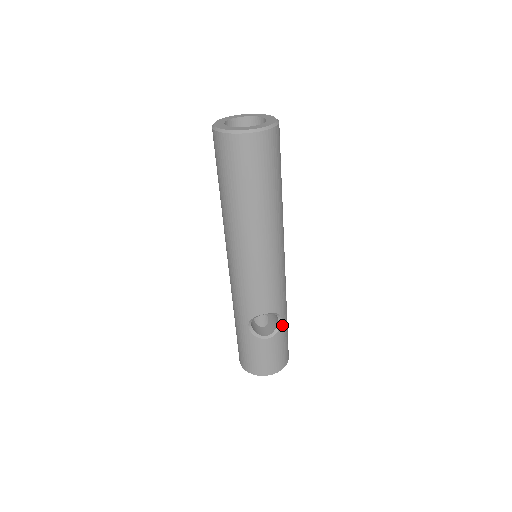
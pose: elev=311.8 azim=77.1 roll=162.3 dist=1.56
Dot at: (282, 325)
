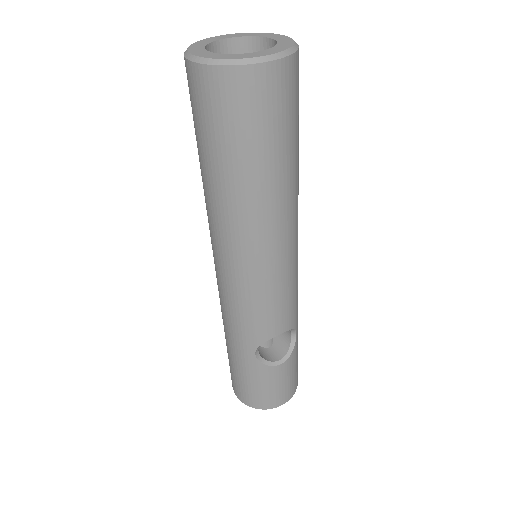
Dot at: (296, 340)
